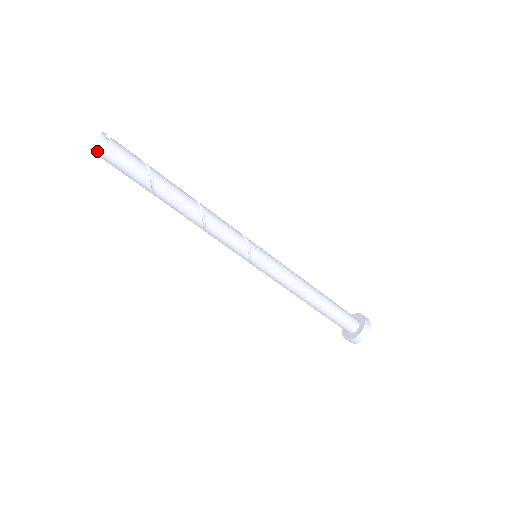
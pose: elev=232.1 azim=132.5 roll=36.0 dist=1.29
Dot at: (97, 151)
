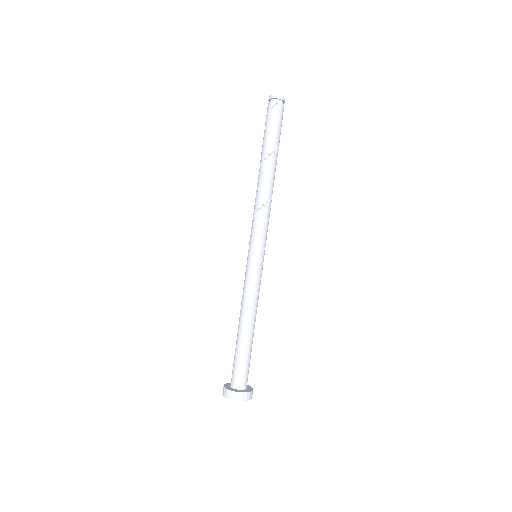
Dot at: (279, 101)
